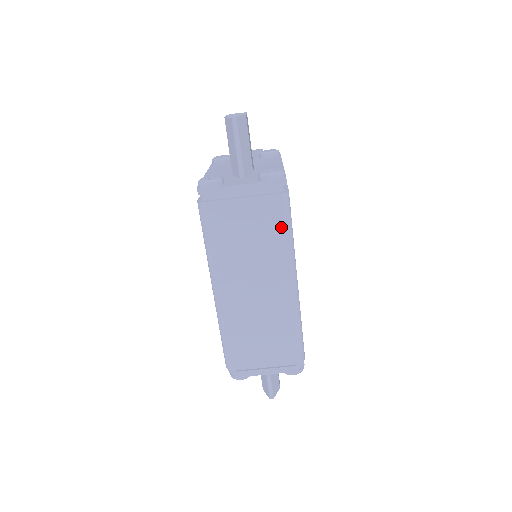
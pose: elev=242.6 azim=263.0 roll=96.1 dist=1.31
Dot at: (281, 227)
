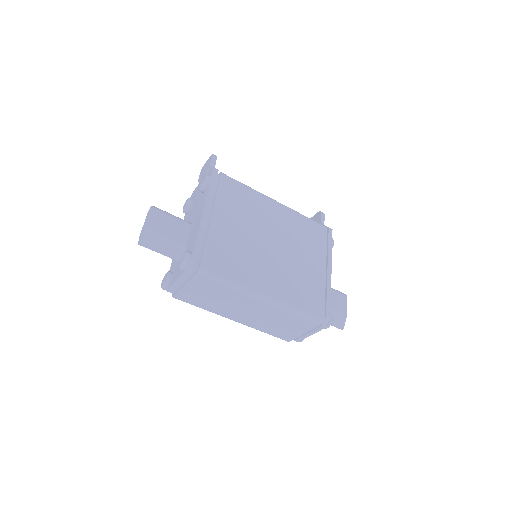
Dot at: (218, 285)
